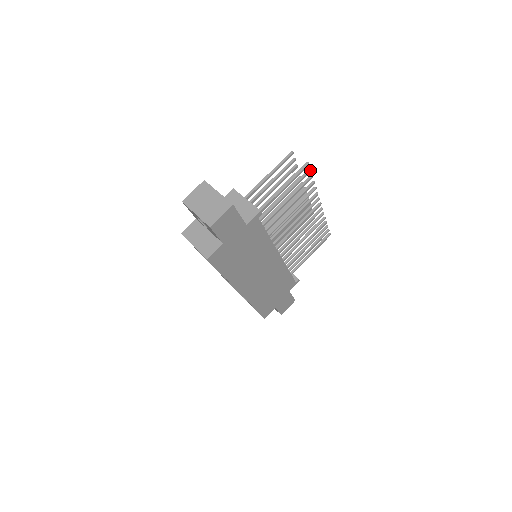
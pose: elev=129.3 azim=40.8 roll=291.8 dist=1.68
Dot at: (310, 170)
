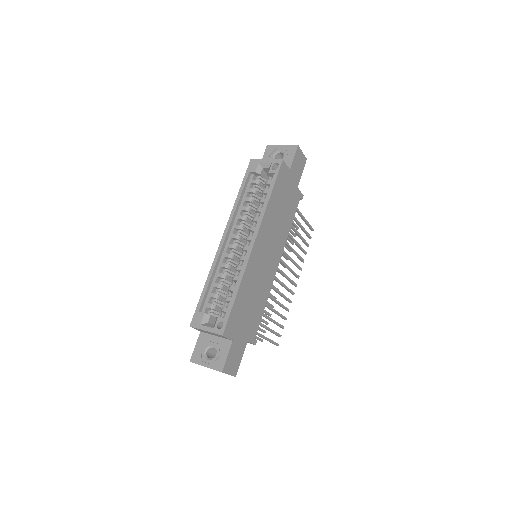
Dot at: (311, 237)
